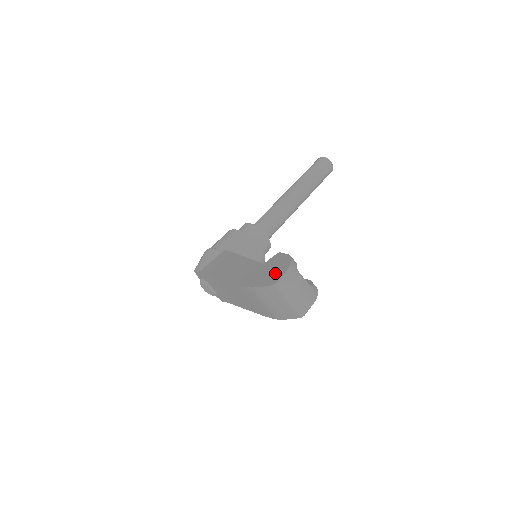
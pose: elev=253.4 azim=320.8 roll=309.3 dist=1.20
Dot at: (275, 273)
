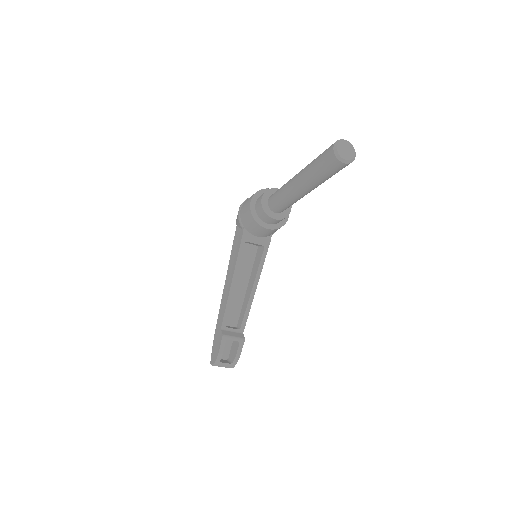
Dot at: (214, 355)
